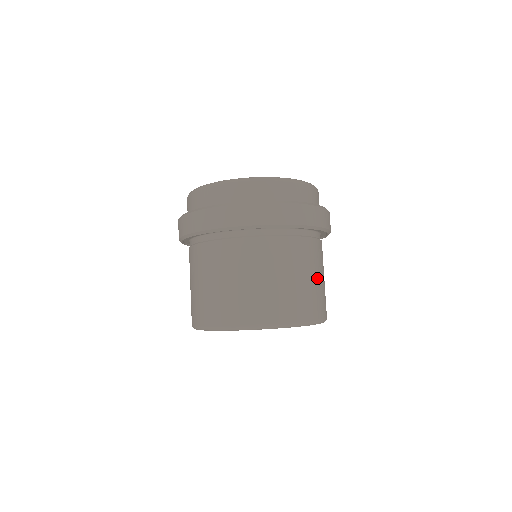
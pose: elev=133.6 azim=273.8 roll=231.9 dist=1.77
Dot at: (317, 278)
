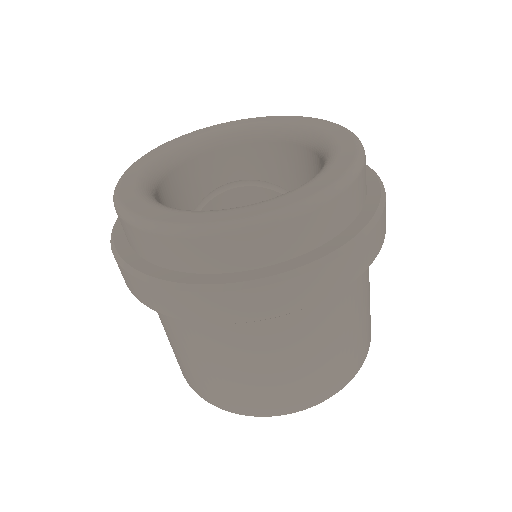
Dot at: (367, 305)
